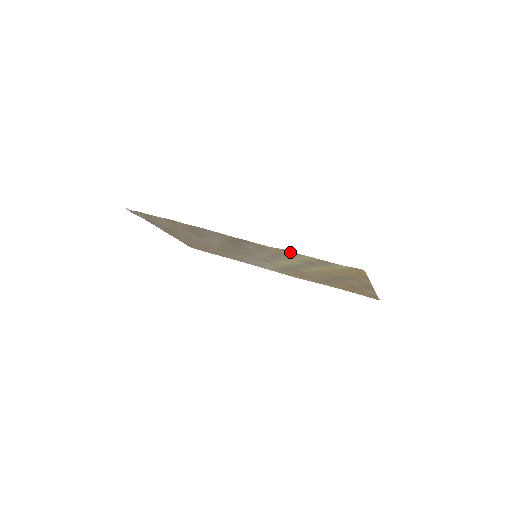
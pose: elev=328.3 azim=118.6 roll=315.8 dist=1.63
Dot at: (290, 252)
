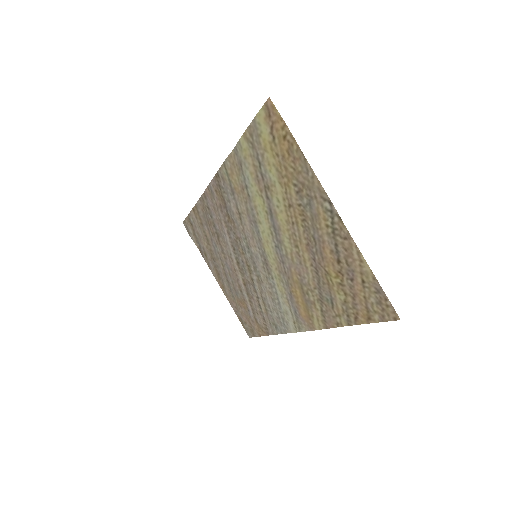
Dot at: (237, 155)
